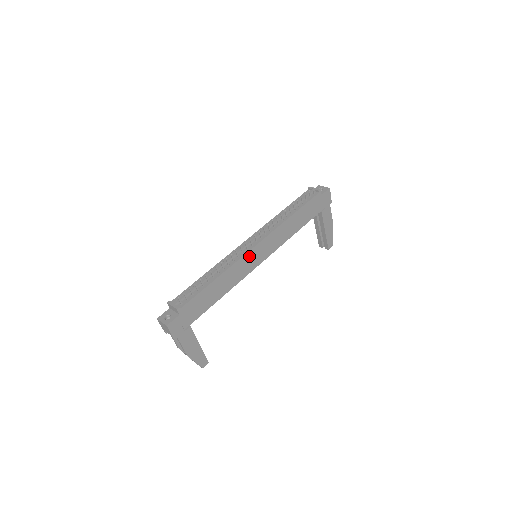
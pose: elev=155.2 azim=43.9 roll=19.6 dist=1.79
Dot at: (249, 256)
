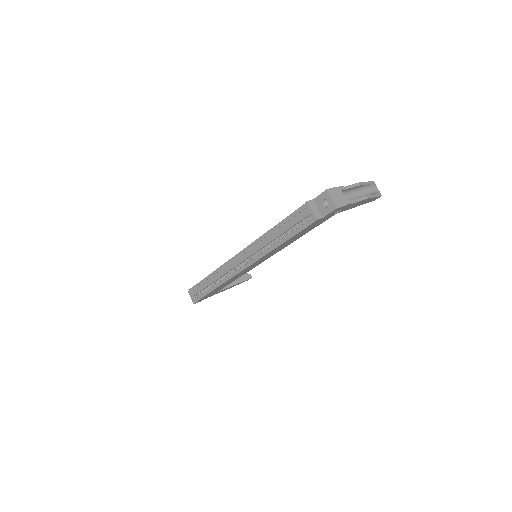
Dot at: (242, 271)
